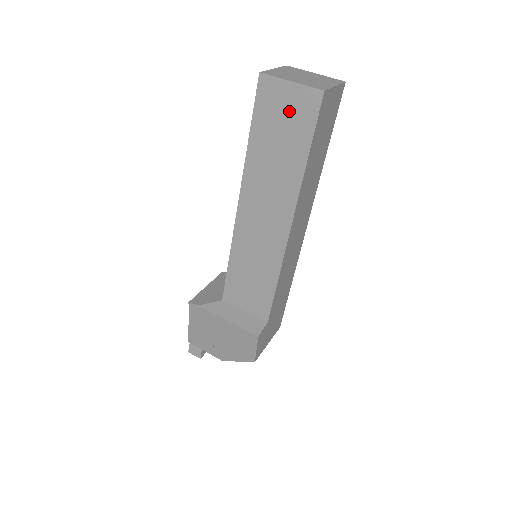
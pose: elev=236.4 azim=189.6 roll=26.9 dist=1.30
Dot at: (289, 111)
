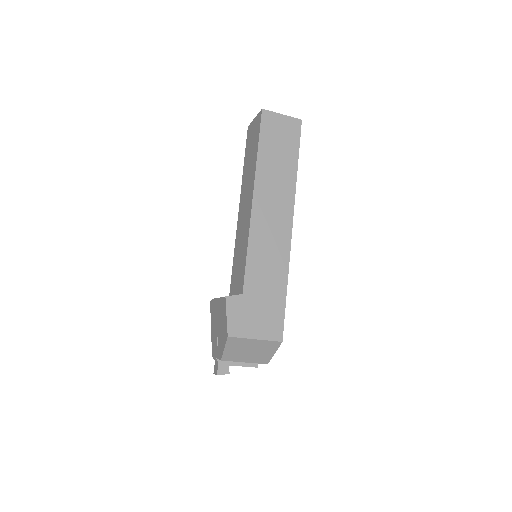
Dot at: (254, 133)
